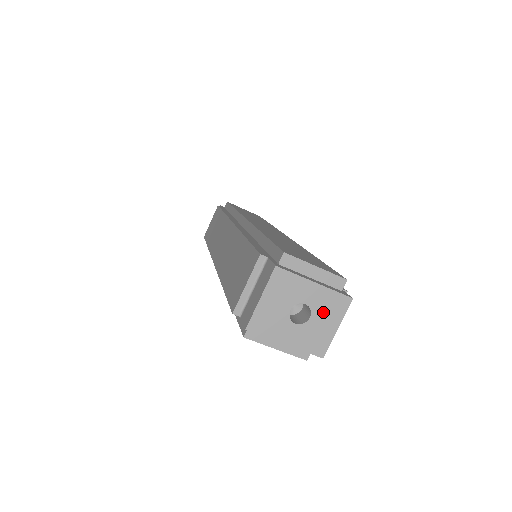
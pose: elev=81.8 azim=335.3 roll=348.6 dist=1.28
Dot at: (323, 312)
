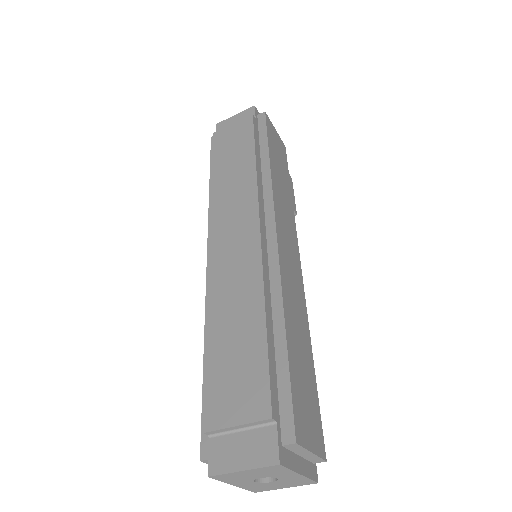
Dot at: (285, 482)
